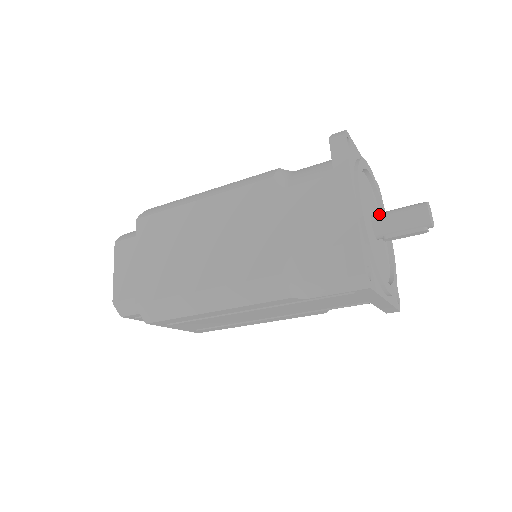
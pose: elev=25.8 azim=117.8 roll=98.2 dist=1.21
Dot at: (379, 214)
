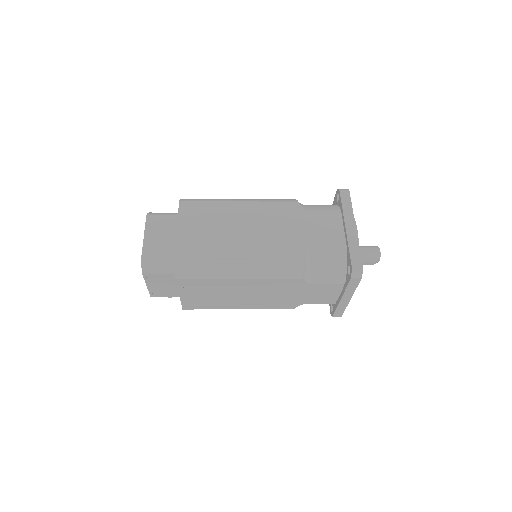
Dot at: occluded
